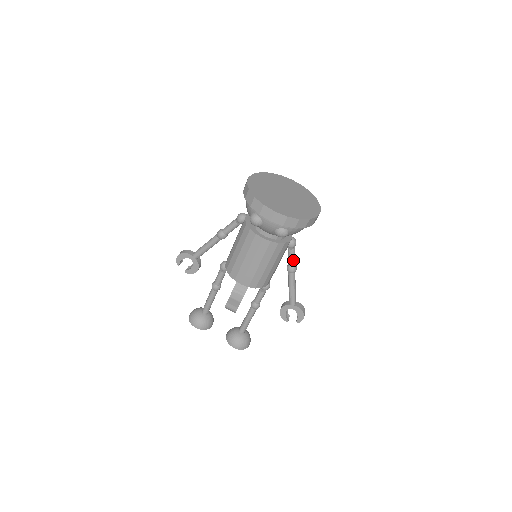
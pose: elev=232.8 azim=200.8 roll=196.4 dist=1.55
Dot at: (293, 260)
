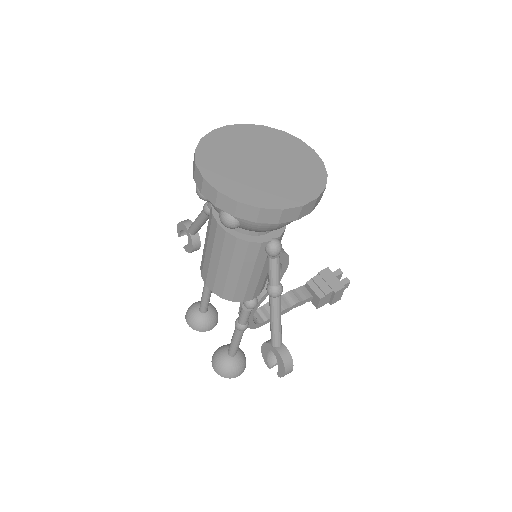
Dot at: (273, 276)
